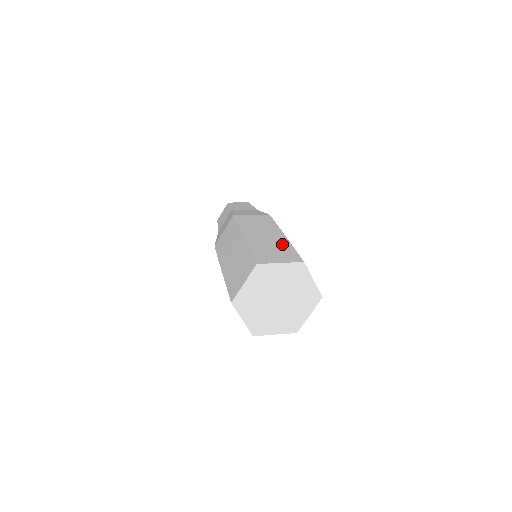
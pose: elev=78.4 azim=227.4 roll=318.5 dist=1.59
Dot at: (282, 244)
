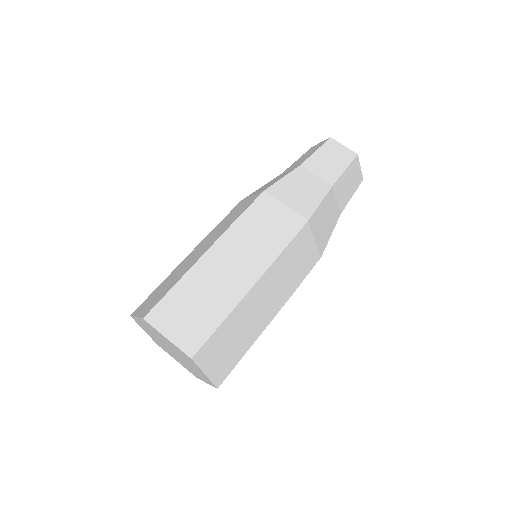
Dot at: (222, 302)
